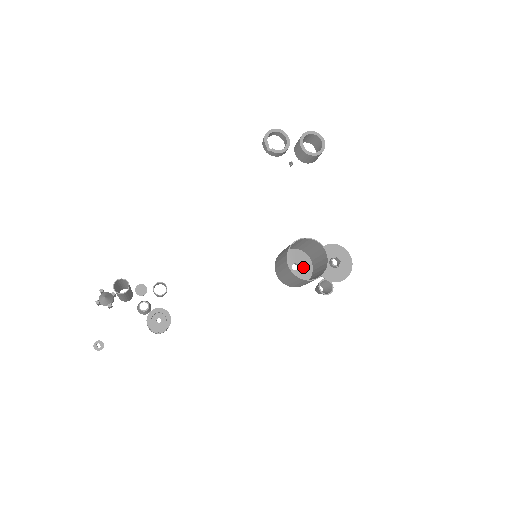
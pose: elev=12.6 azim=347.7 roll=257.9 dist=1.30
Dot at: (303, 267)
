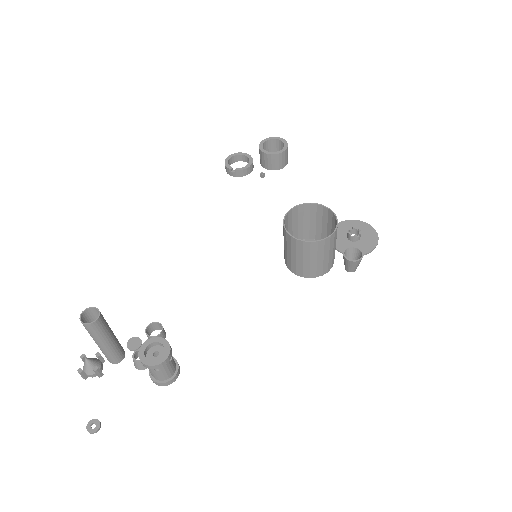
Dot at: occluded
